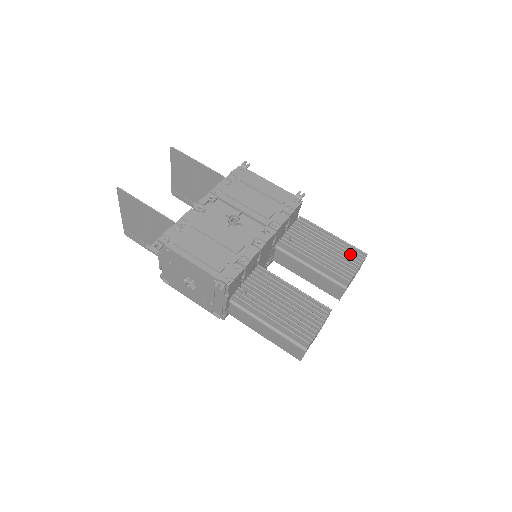
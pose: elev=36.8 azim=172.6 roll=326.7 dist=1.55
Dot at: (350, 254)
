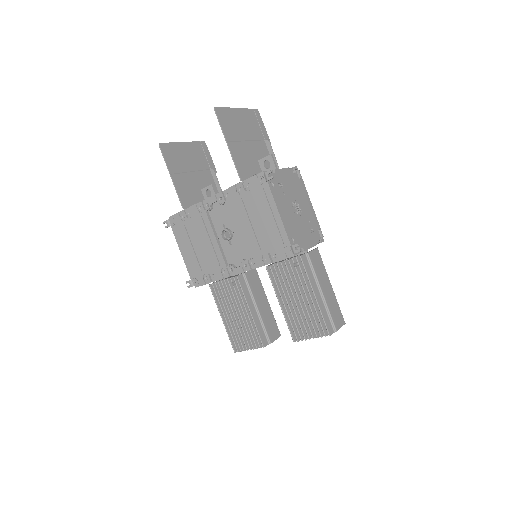
Dot at: (316, 323)
